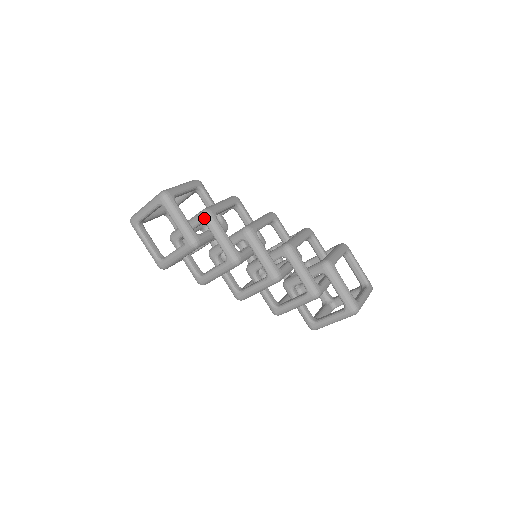
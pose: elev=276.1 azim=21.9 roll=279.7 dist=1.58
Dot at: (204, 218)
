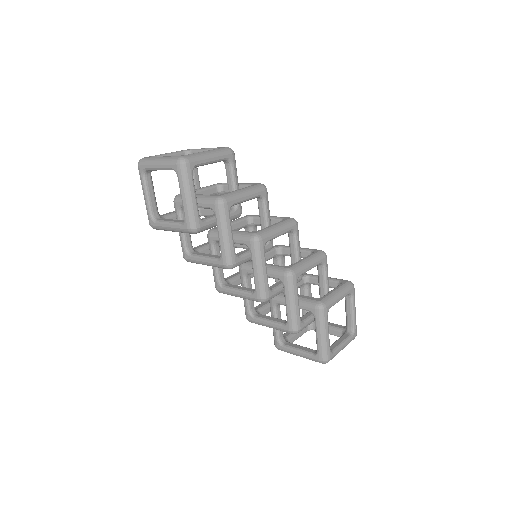
Dot at: (216, 207)
